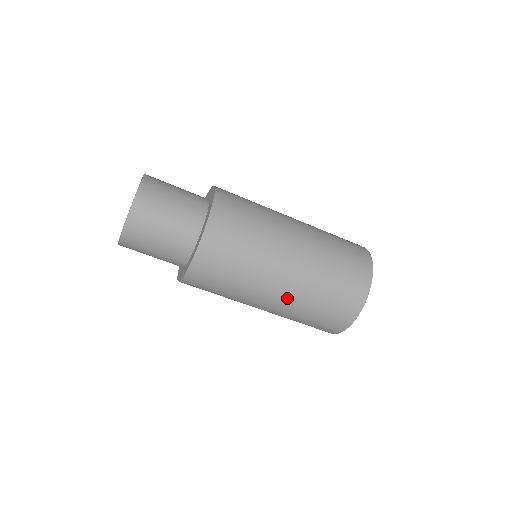
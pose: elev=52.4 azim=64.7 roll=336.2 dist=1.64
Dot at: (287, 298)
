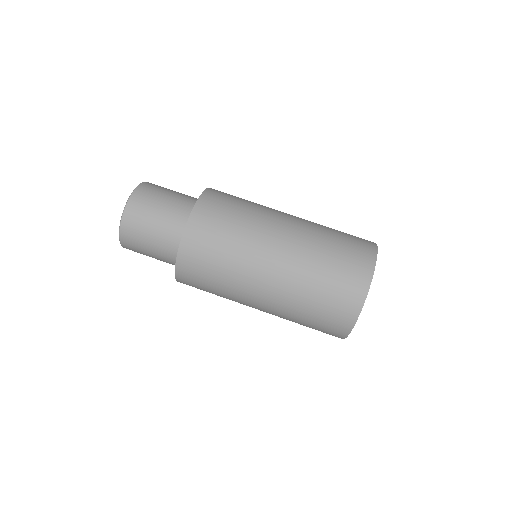
Dot at: (302, 220)
